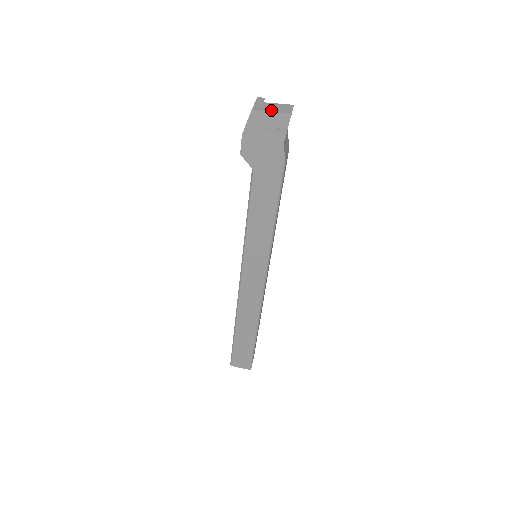
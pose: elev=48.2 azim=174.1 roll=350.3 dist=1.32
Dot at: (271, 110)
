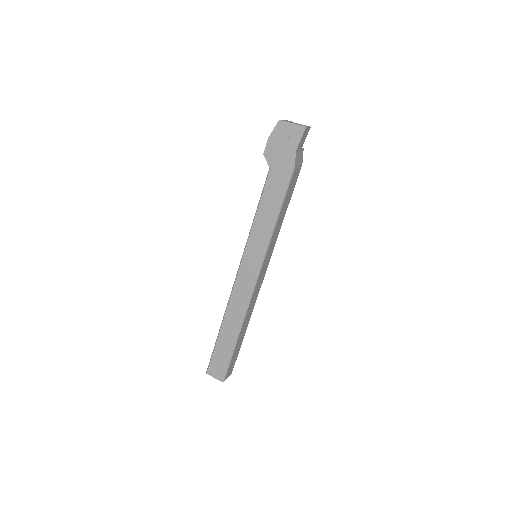
Dot at: (293, 123)
